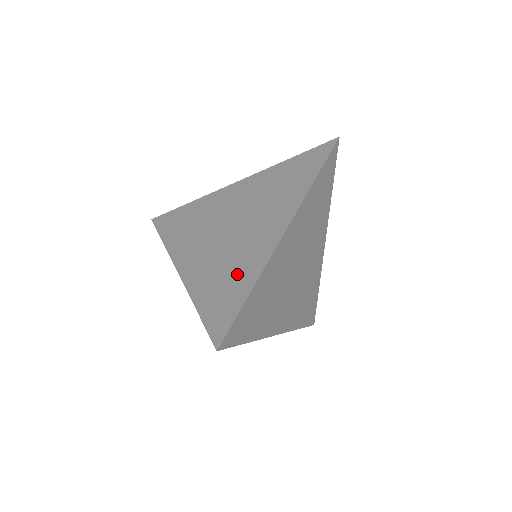
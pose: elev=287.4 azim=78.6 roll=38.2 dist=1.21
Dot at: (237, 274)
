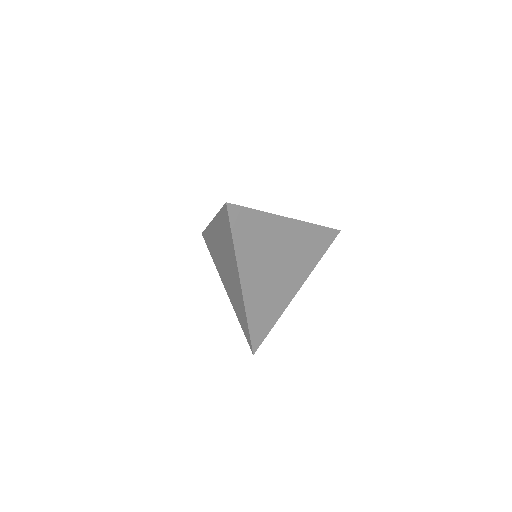
Dot at: occluded
